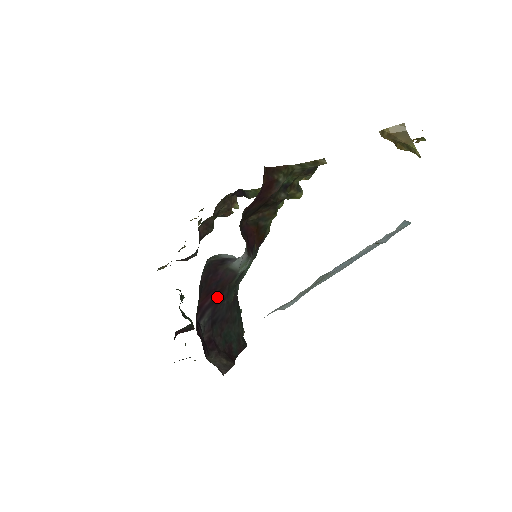
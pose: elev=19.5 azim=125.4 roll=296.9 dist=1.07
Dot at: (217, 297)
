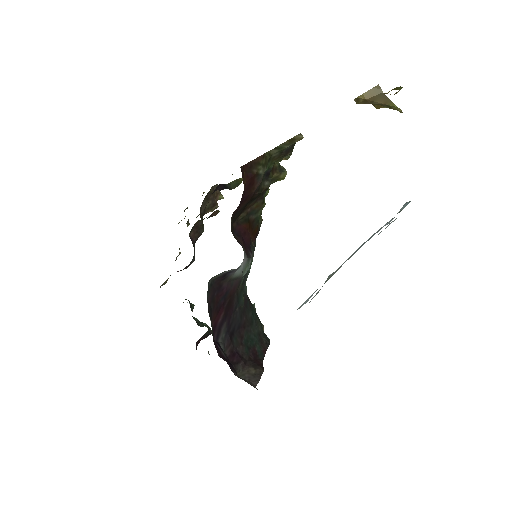
Dot at: (228, 309)
